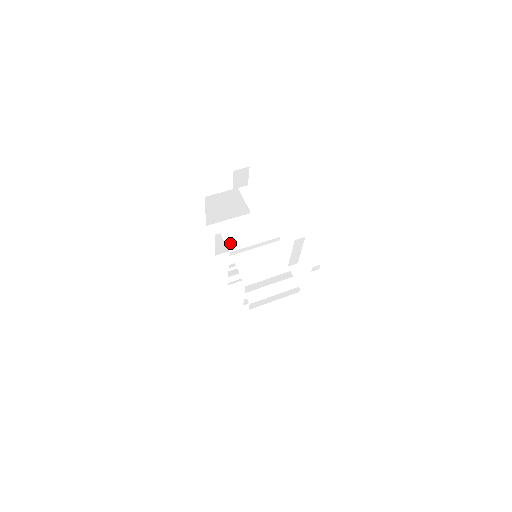
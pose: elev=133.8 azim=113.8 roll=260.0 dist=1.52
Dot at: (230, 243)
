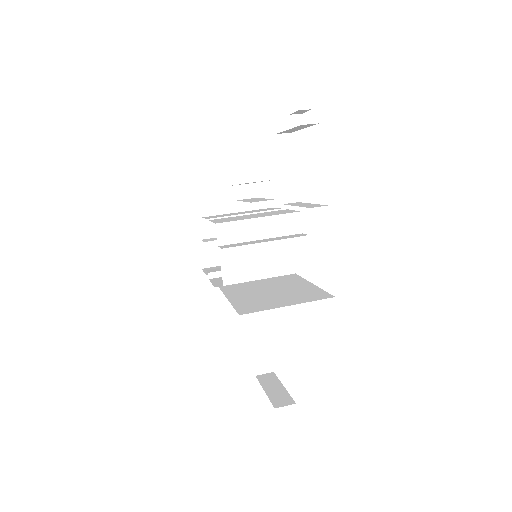
Dot at: (210, 217)
